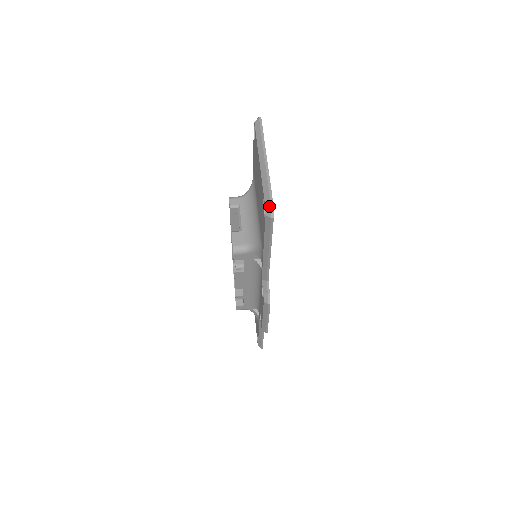
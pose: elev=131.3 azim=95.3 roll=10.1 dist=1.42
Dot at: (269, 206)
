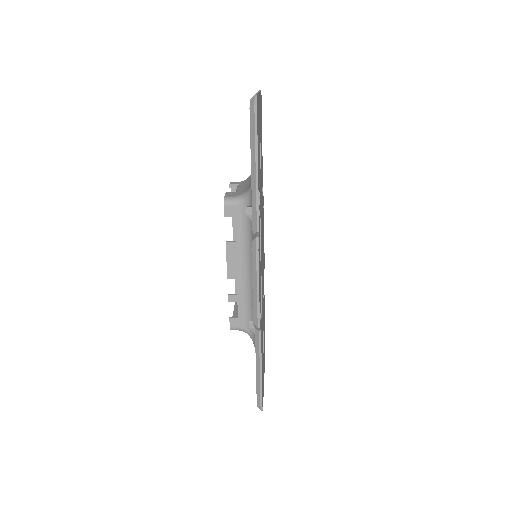
Dot at: (253, 98)
